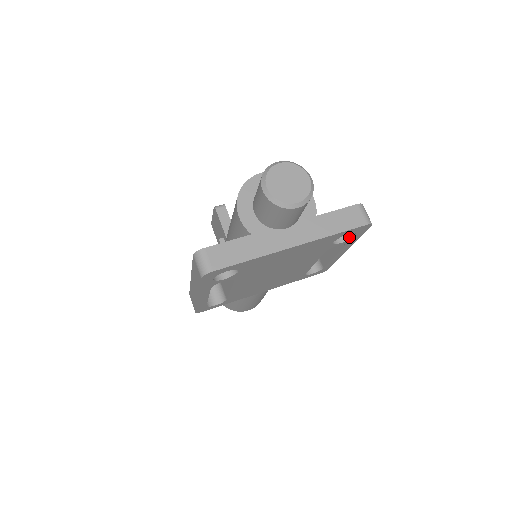
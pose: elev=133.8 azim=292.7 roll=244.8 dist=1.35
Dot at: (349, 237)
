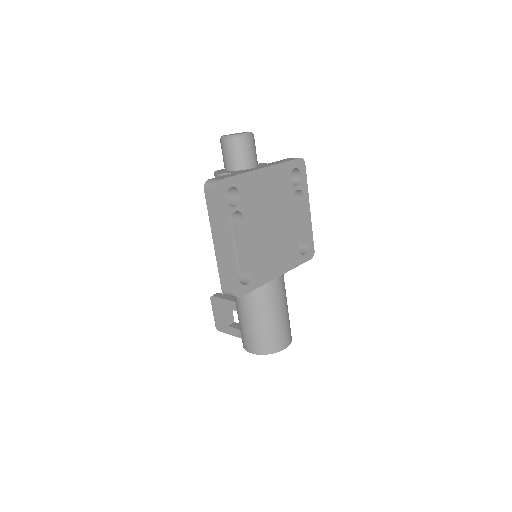
Dot at: (299, 181)
